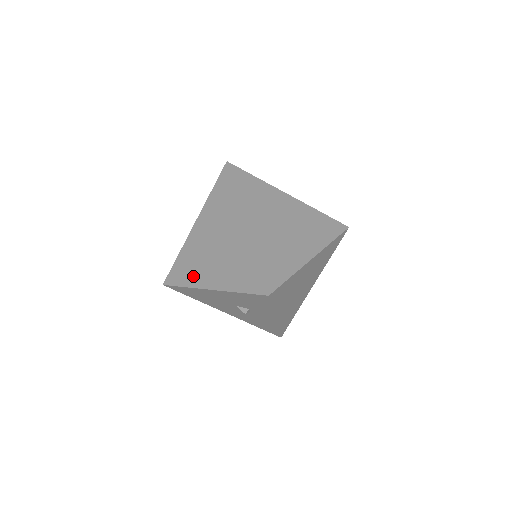
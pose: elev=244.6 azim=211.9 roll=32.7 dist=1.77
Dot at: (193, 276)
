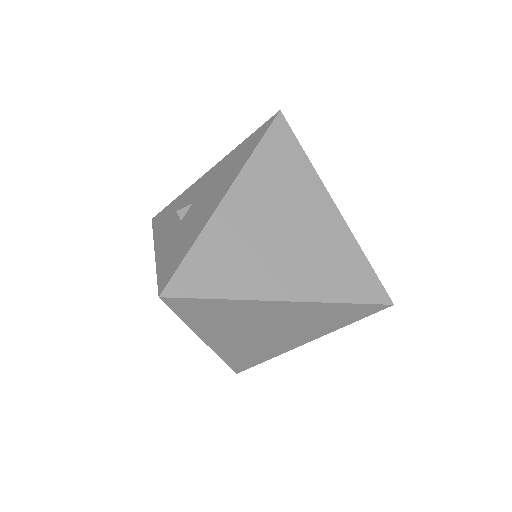
Dot at: (269, 353)
